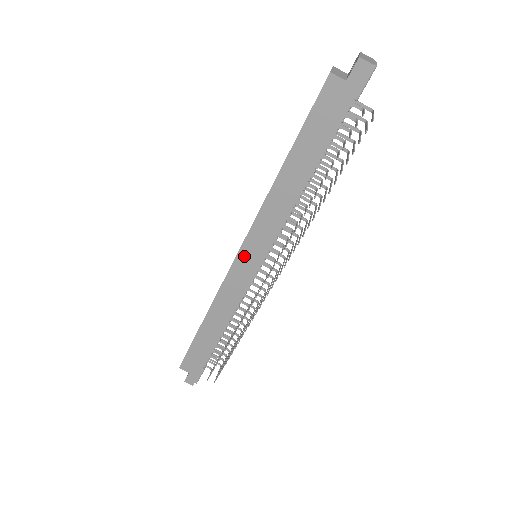
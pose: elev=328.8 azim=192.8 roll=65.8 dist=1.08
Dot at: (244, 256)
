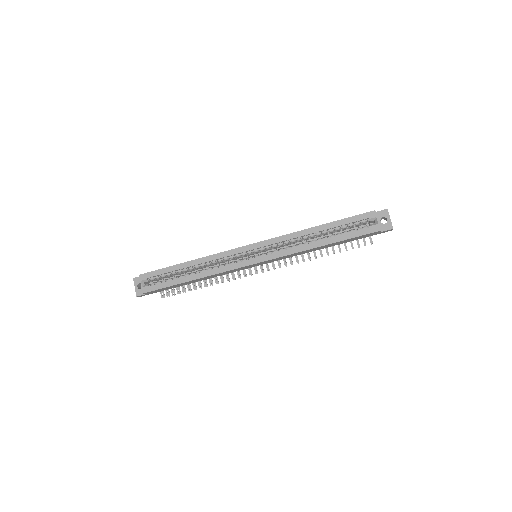
Dot at: (258, 264)
